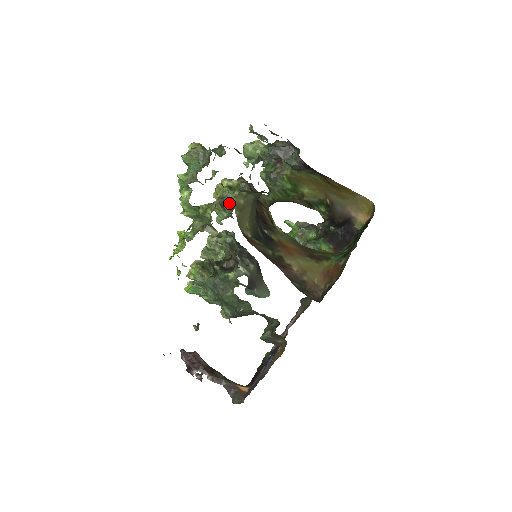
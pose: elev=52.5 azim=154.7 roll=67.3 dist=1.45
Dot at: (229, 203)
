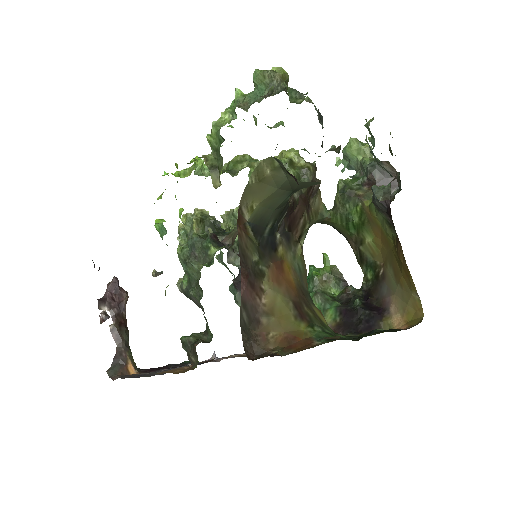
Dot at: occluded
